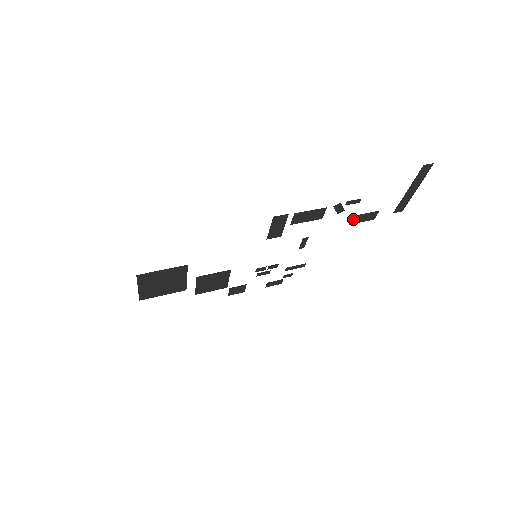
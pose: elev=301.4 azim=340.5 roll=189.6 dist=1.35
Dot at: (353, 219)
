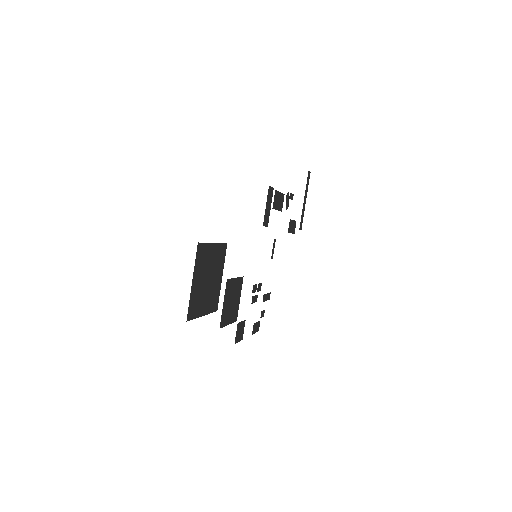
Dot at: (289, 225)
